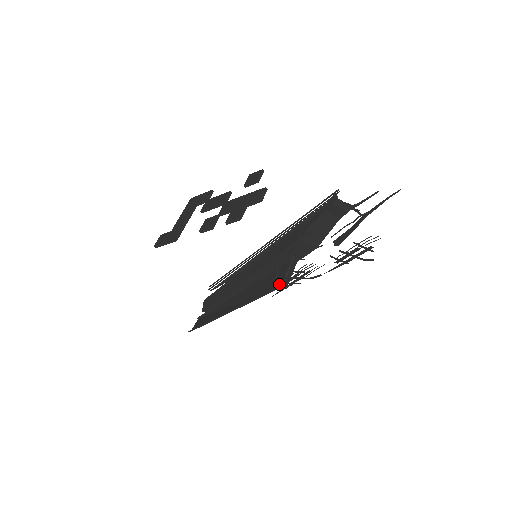
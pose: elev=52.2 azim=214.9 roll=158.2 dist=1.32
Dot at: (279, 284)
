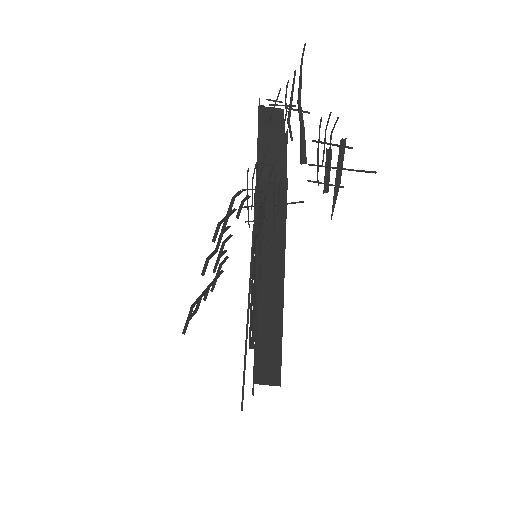
Dot at: occluded
